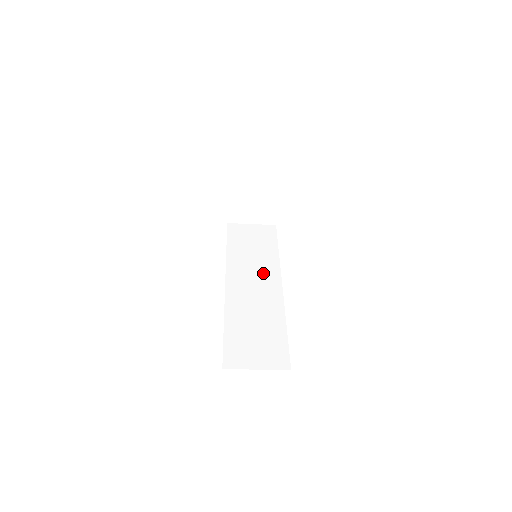
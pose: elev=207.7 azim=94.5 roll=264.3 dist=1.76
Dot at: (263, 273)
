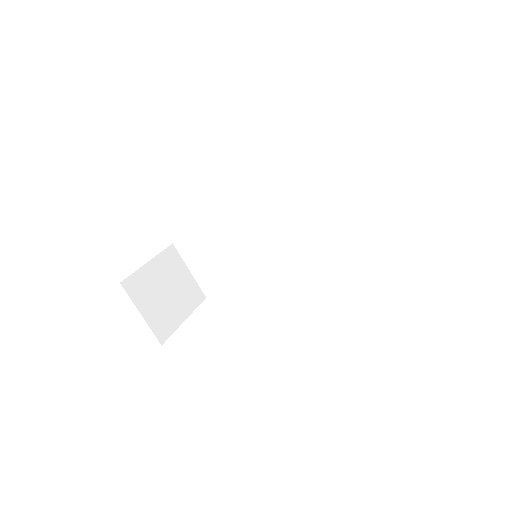
Dot at: occluded
